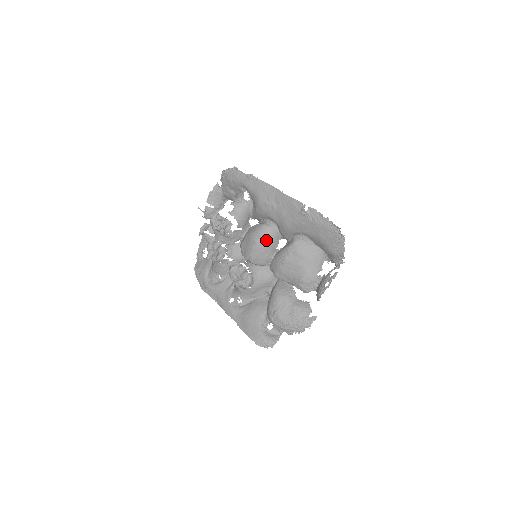
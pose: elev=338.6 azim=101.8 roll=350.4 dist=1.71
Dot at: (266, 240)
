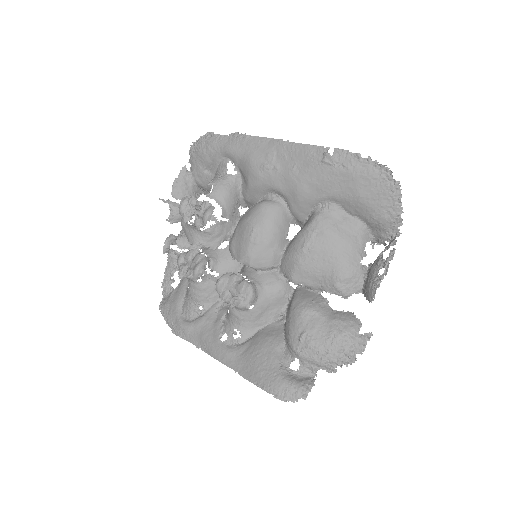
Dot at: (270, 223)
